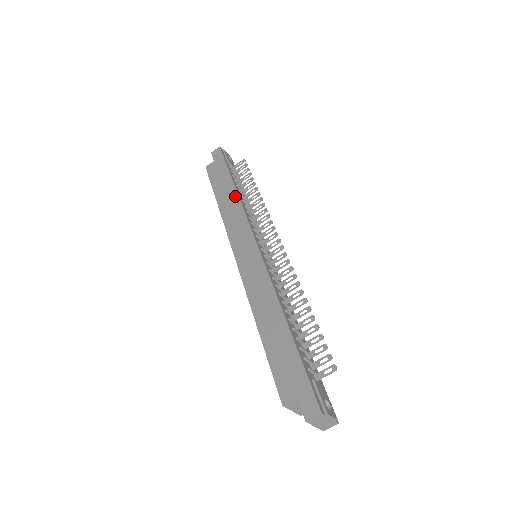
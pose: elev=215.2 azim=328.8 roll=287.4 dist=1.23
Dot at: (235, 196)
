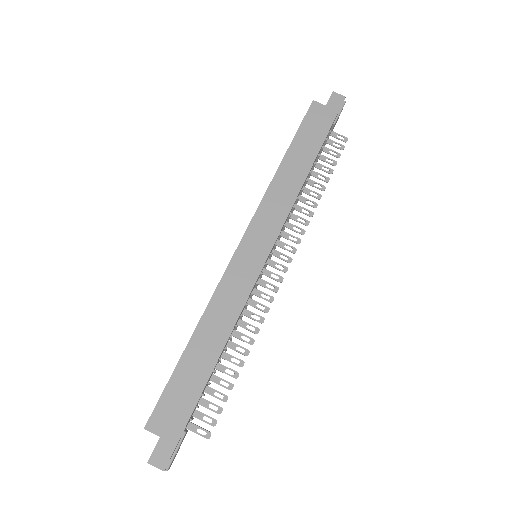
Dot at: (302, 178)
